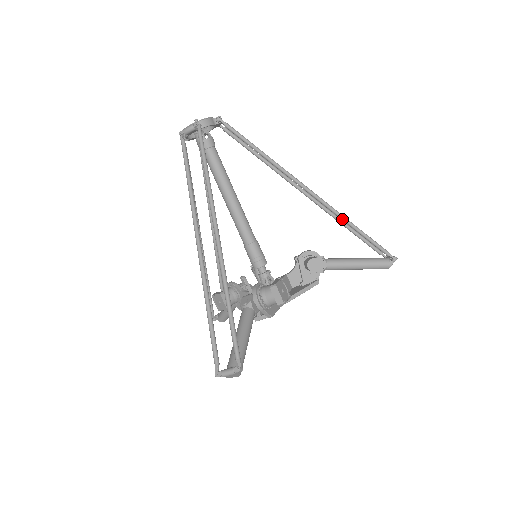
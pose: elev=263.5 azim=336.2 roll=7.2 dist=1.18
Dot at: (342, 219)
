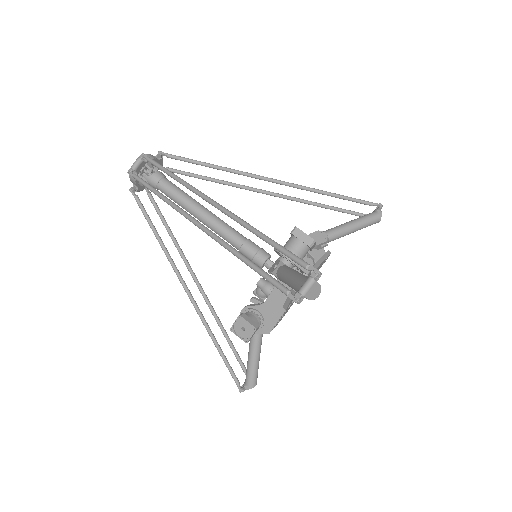
Dot at: (314, 191)
